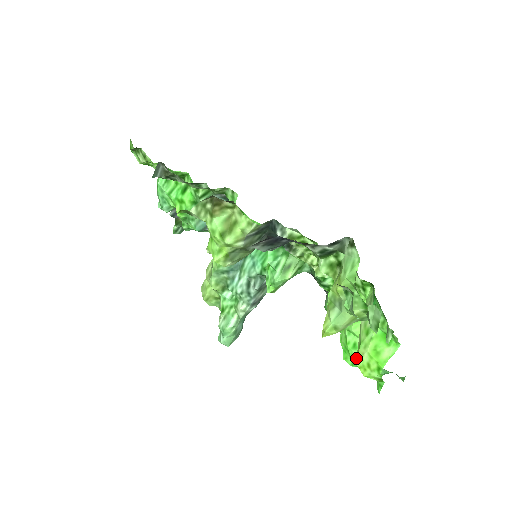
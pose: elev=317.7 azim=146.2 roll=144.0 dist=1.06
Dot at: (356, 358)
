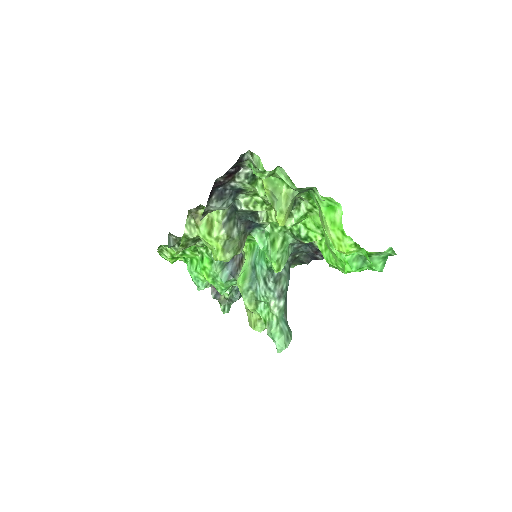
Dot at: occluded
